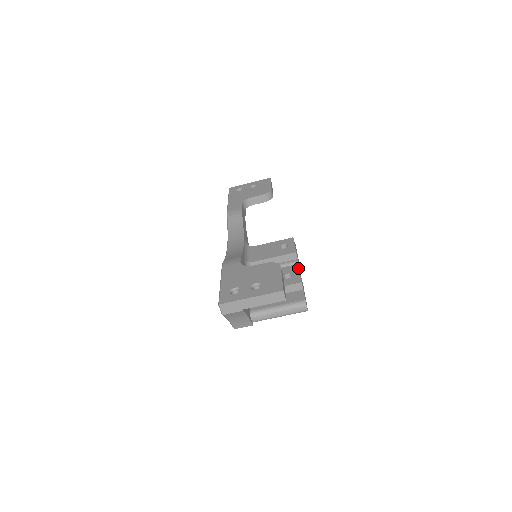
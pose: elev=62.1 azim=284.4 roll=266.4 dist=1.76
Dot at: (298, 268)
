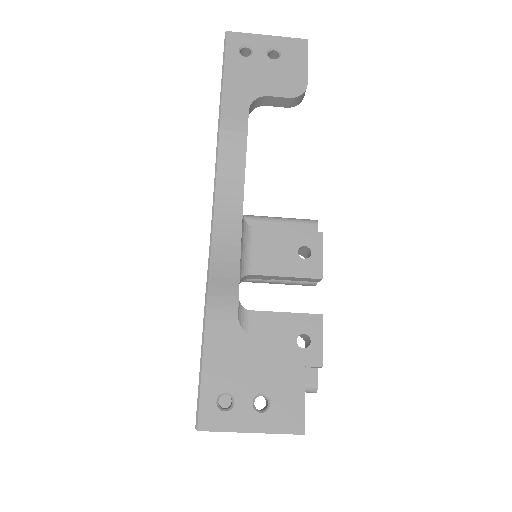
Dot at: (322, 327)
